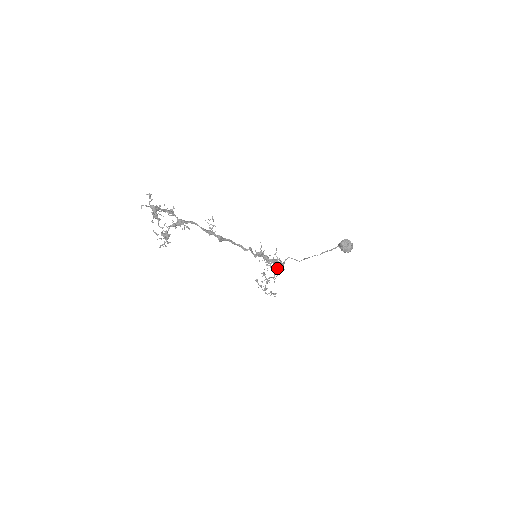
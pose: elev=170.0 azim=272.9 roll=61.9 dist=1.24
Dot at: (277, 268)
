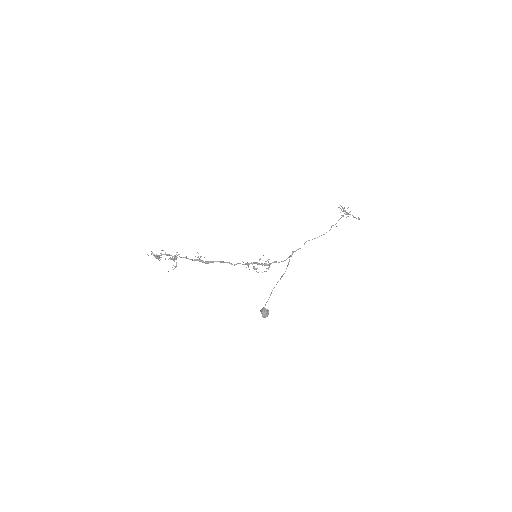
Dot at: (304, 244)
